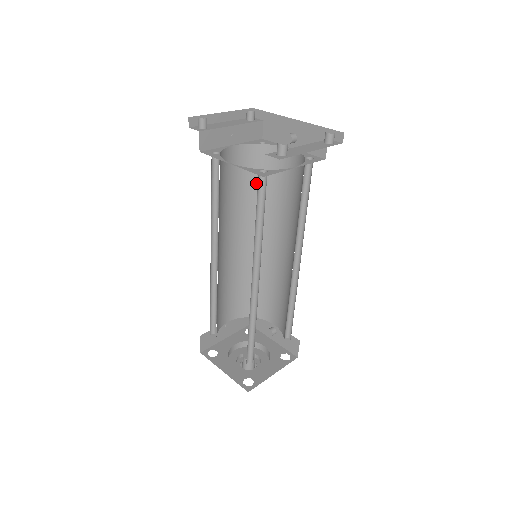
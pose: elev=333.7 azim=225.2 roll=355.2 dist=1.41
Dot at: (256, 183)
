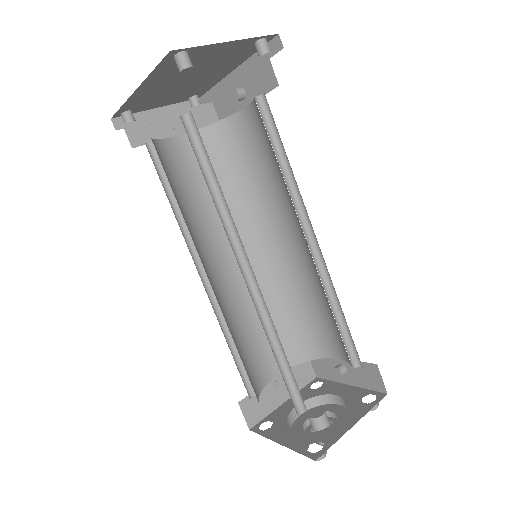
Dot at: (230, 173)
